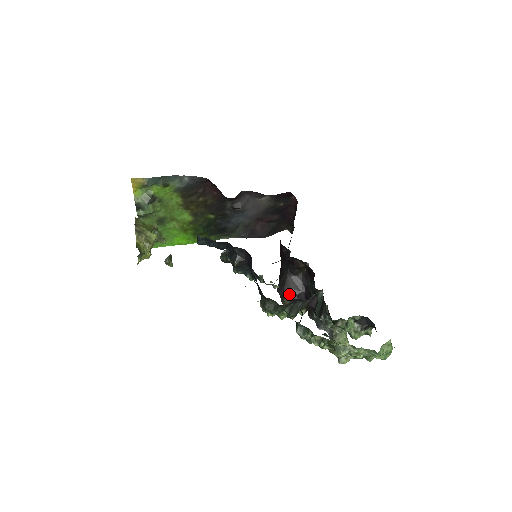
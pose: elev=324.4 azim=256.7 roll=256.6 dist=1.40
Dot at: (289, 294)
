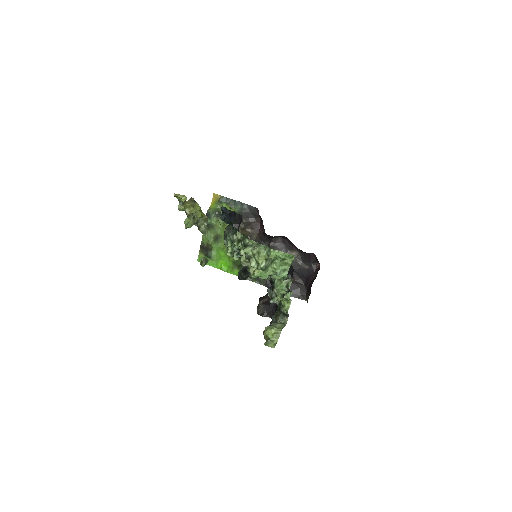
Dot at: (265, 299)
